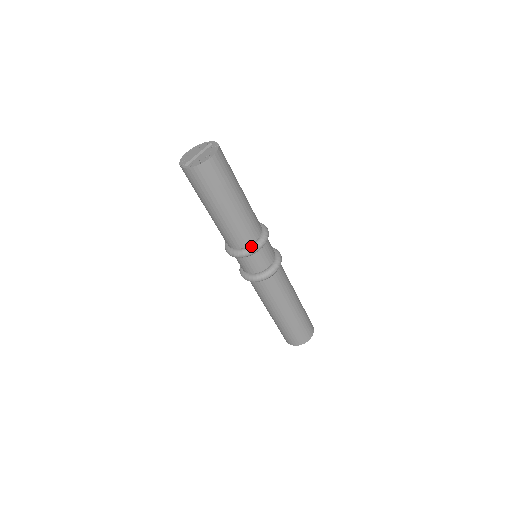
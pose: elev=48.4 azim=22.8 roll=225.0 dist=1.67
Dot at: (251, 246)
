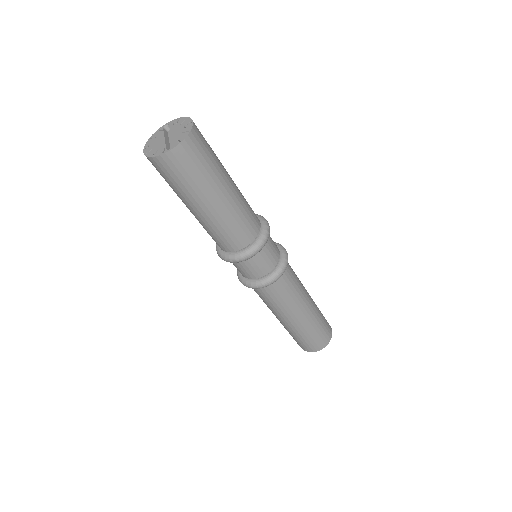
Dot at: (262, 229)
